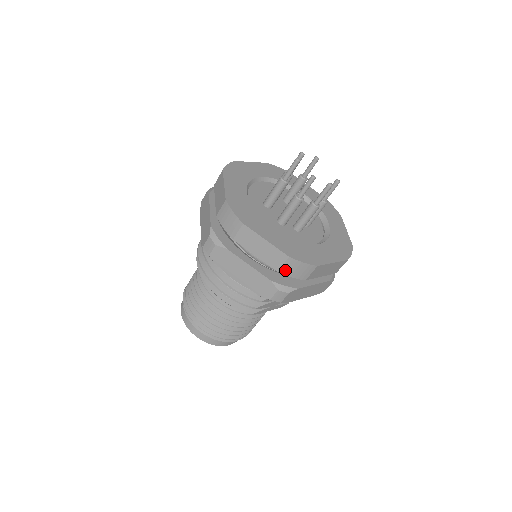
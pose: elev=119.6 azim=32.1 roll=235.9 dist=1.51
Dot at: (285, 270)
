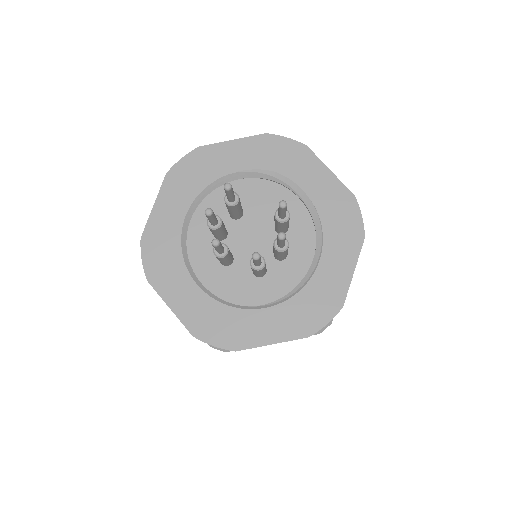
Dot at: occluded
